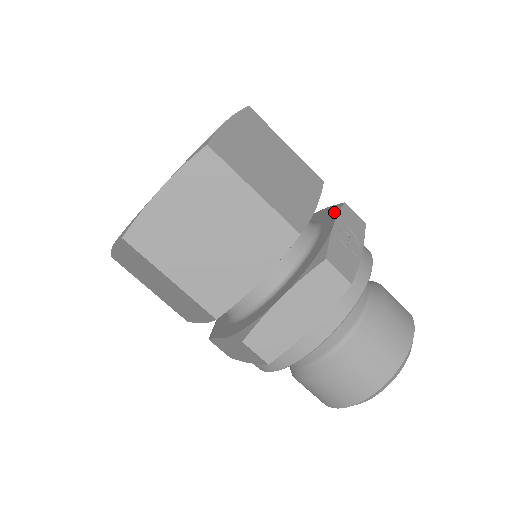
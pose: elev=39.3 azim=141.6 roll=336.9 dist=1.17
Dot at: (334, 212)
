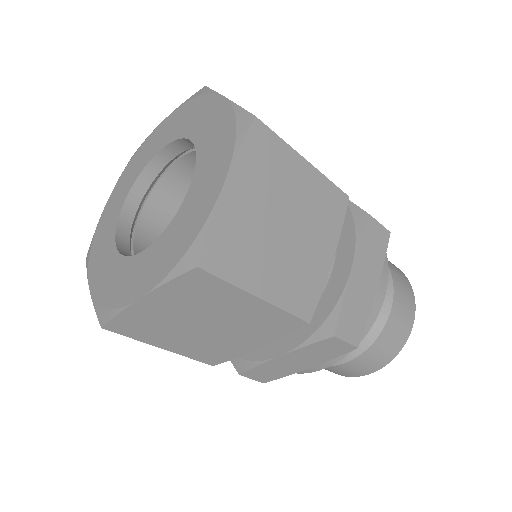
Dot at: occluded
